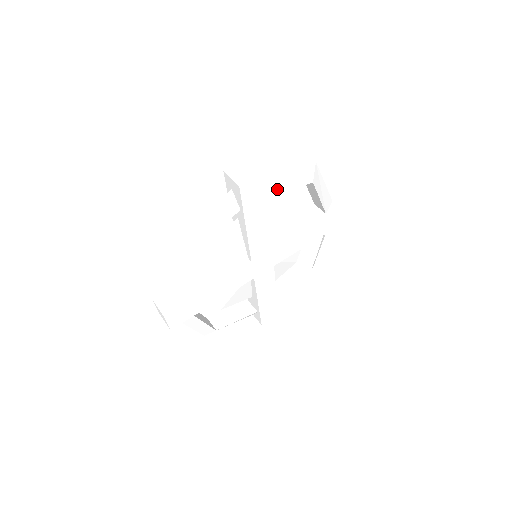
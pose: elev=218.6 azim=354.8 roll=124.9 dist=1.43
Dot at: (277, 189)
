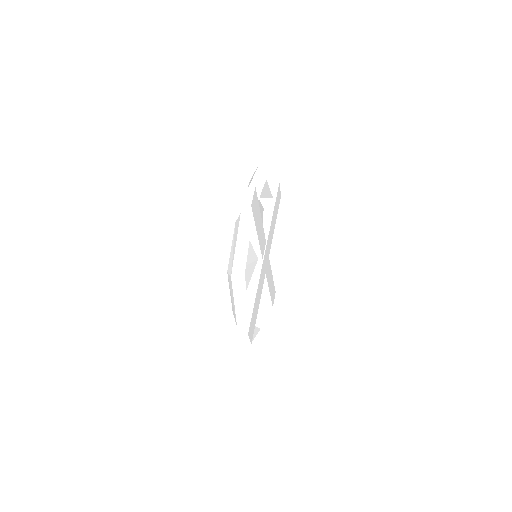
Dot at: (257, 196)
